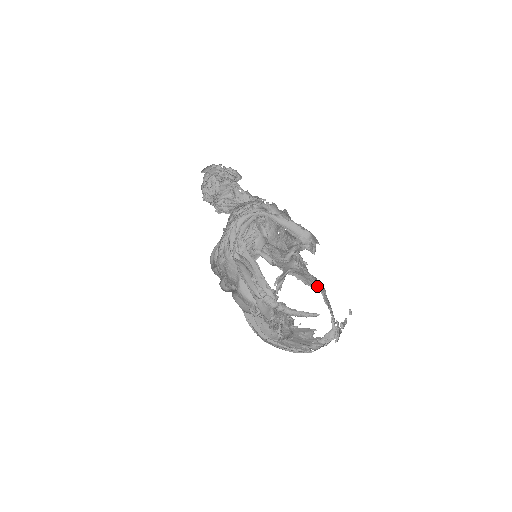
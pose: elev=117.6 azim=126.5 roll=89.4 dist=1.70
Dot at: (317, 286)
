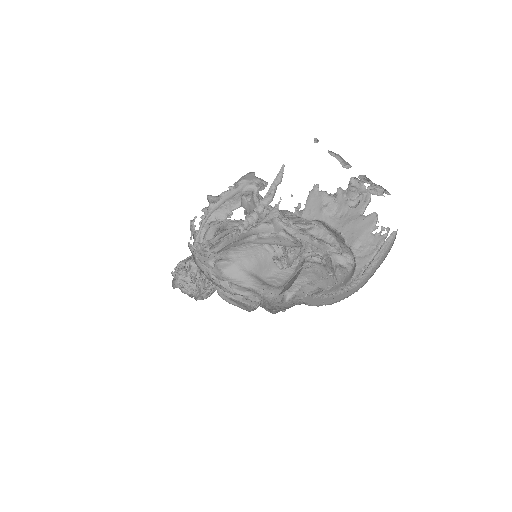
Dot at: occluded
